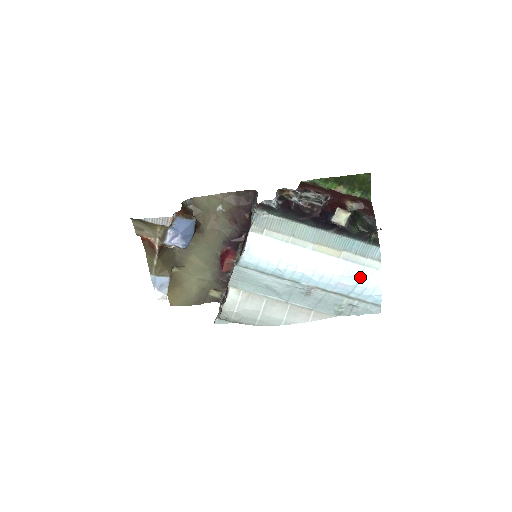
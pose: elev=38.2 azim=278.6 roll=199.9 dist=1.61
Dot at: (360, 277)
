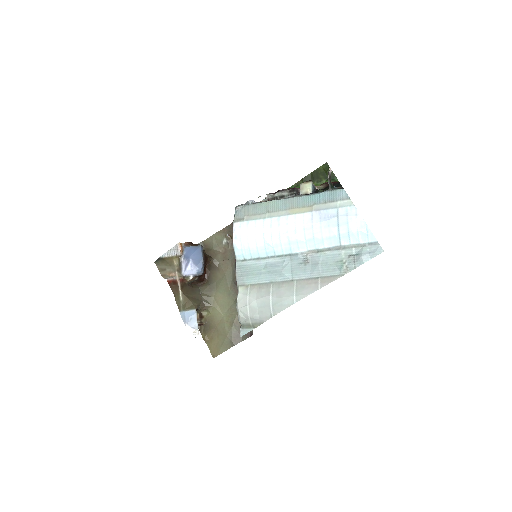
Dot at: (337, 218)
